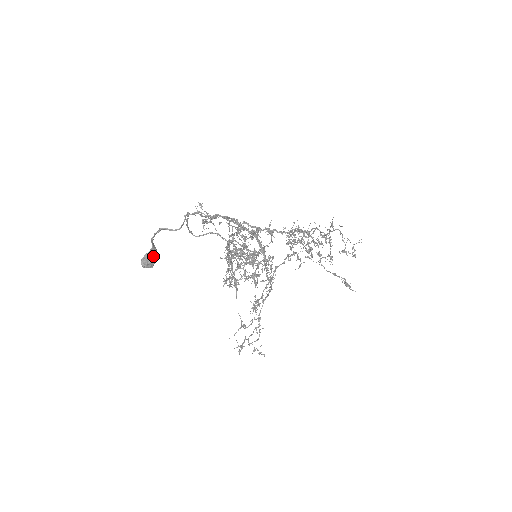
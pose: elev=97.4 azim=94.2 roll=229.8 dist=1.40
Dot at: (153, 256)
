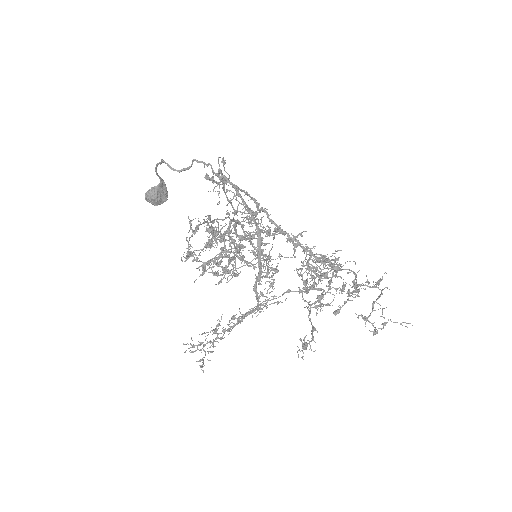
Dot at: (159, 193)
